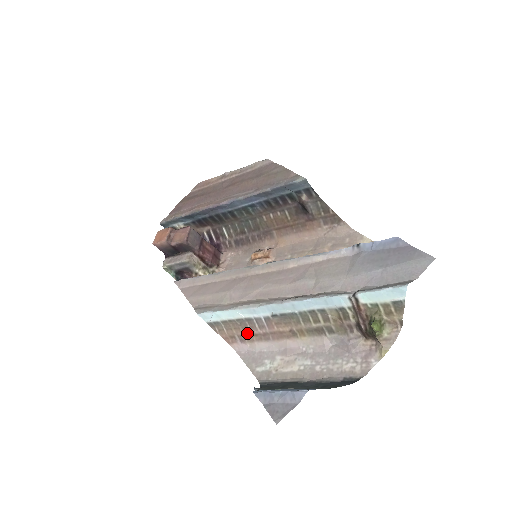
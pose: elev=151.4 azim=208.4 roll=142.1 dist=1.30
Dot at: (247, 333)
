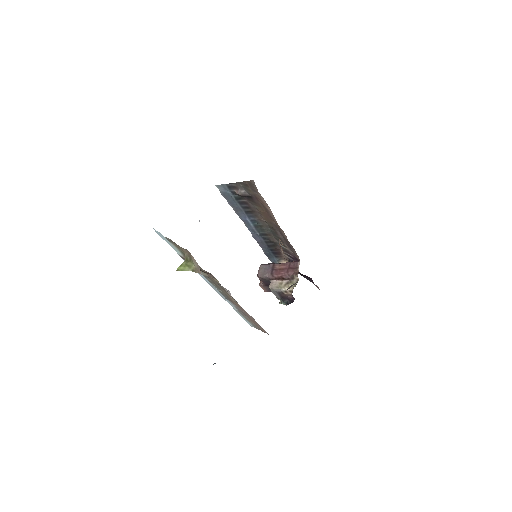
Dot at: (253, 320)
